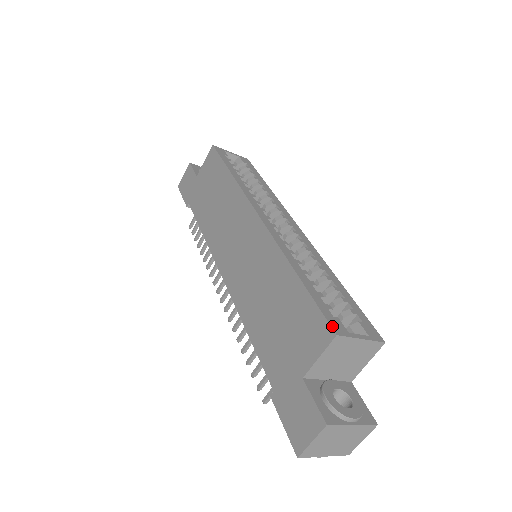
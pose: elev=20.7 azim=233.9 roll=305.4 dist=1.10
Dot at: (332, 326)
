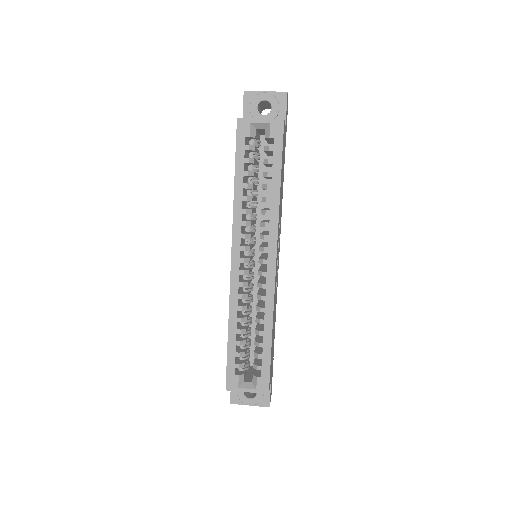
Dot at: (227, 383)
